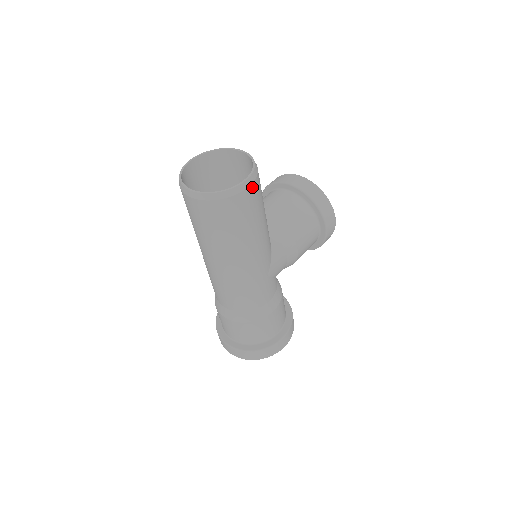
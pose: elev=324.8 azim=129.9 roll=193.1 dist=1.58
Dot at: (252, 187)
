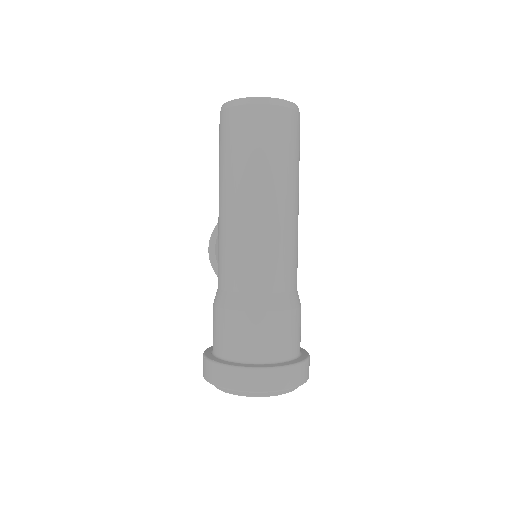
Dot at: occluded
